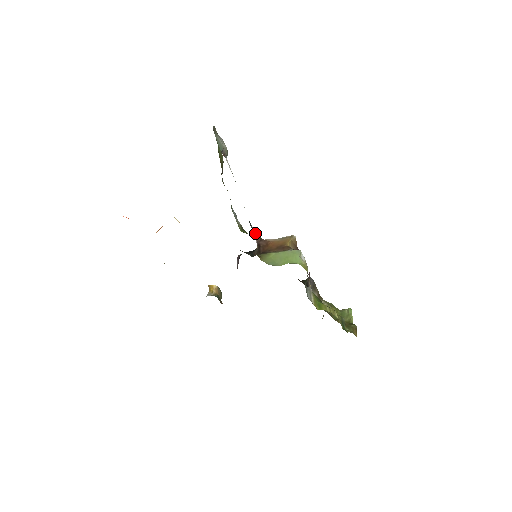
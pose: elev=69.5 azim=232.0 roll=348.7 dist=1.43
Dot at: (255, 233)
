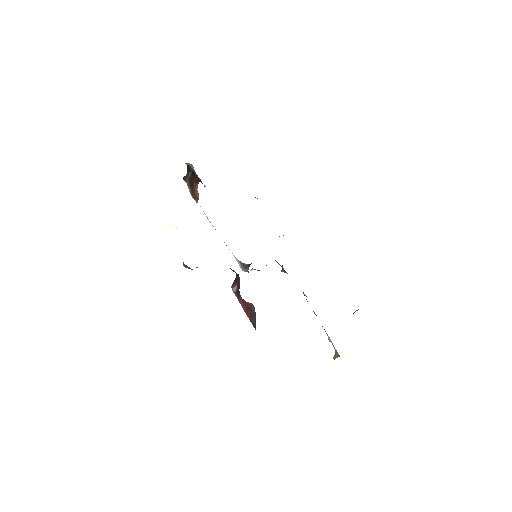
Dot at: (240, 263)
